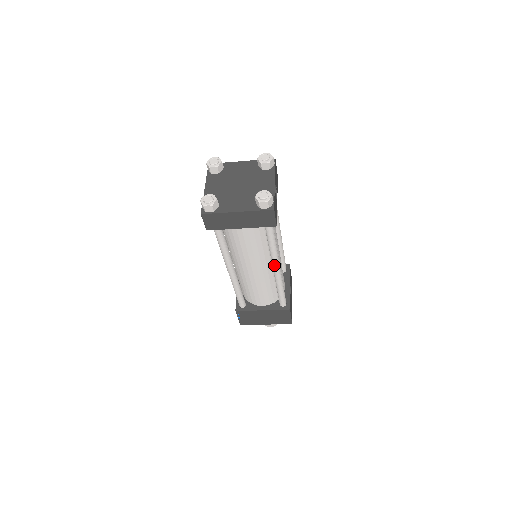
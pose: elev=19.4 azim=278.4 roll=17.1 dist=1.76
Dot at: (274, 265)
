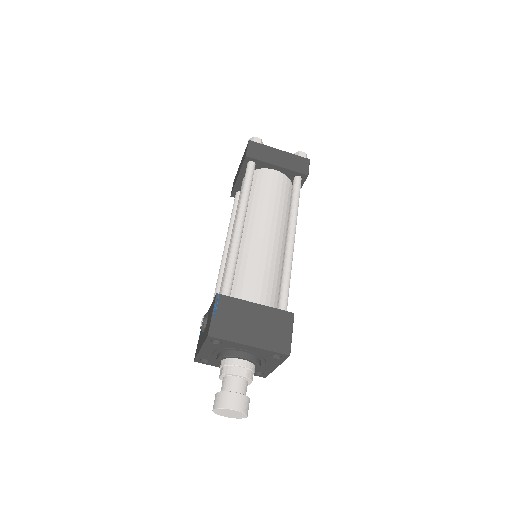
Dot at: (291, 229)
